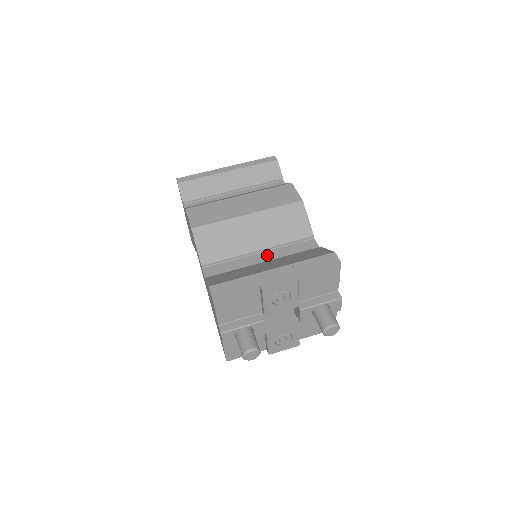
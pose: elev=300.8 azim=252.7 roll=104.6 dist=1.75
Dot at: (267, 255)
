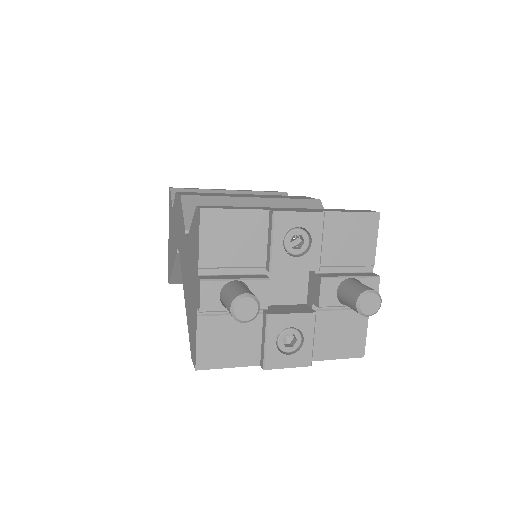
Dot at: occluded
